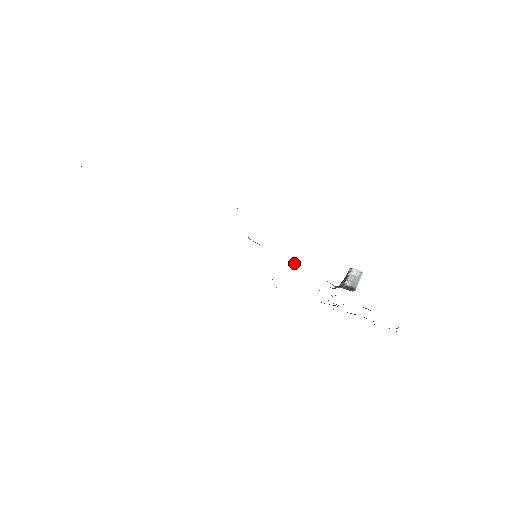
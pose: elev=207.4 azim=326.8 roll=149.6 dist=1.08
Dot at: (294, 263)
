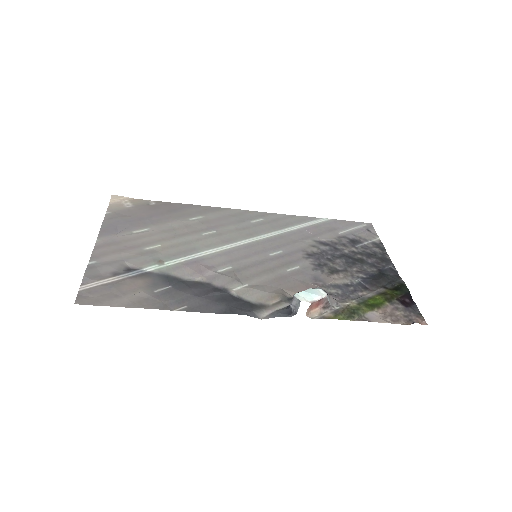
Dot at: (235, 293)
